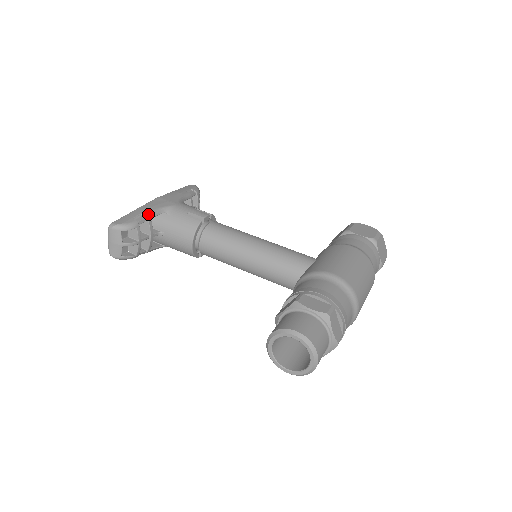
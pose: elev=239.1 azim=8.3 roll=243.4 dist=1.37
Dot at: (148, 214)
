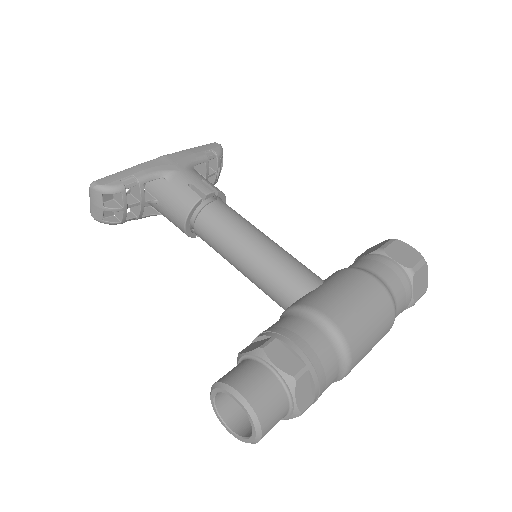
Dot at: (141, 177)
